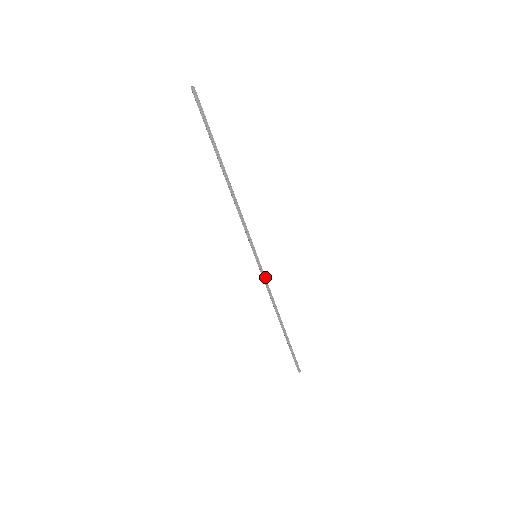
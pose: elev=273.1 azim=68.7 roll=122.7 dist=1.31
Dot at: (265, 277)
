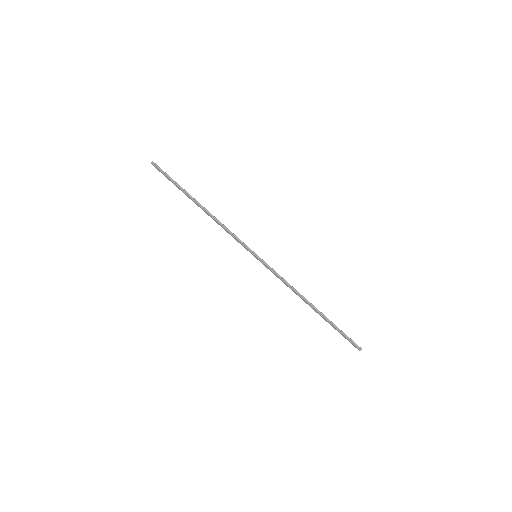
Dot at: (273, 270)
